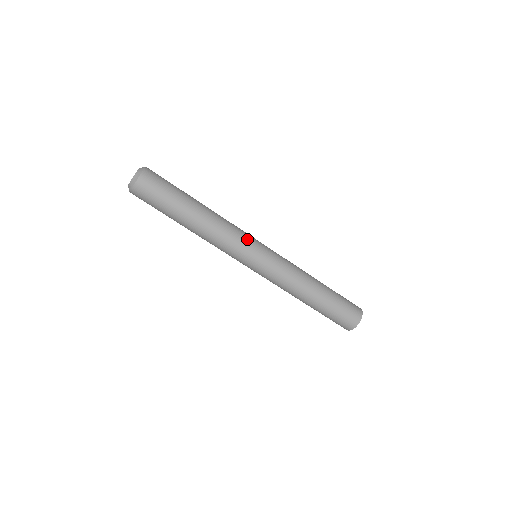
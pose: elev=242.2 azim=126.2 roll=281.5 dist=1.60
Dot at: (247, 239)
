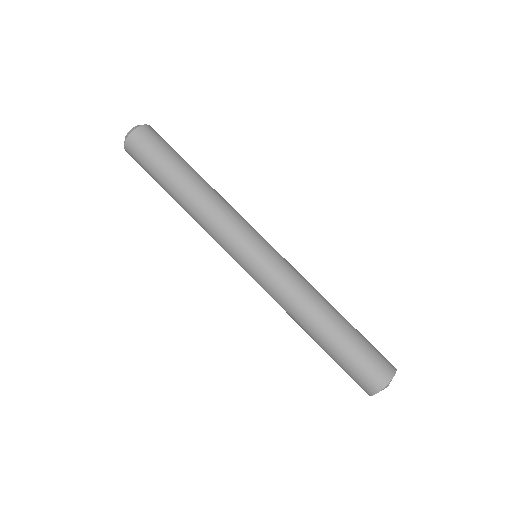
Dot at: occluded
